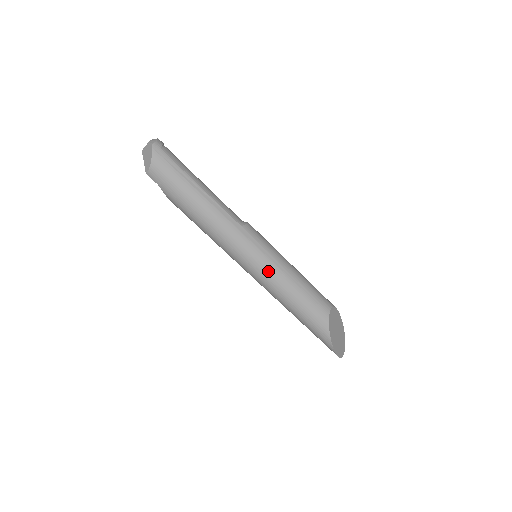
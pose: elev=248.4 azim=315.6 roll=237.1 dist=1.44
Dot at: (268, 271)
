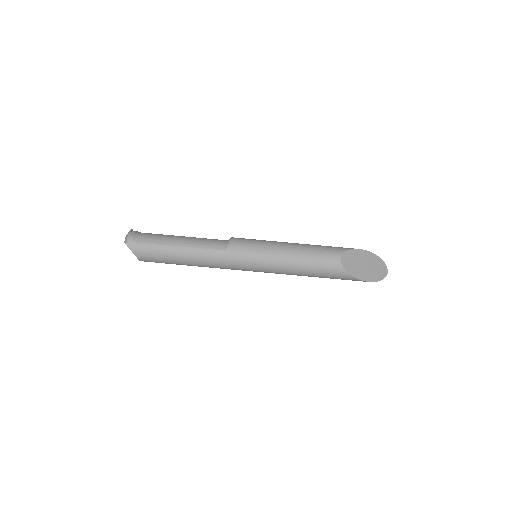
Dot at: (268, 267)
